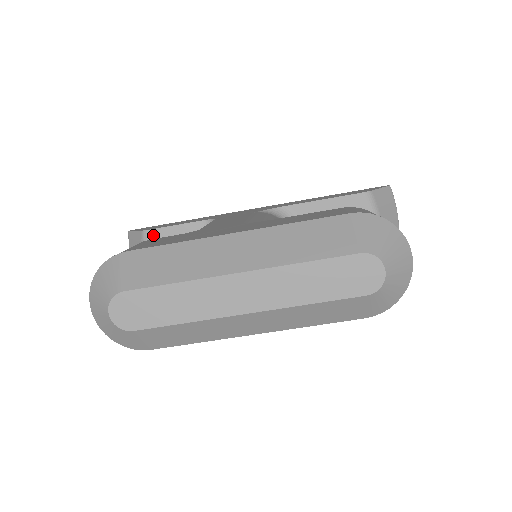
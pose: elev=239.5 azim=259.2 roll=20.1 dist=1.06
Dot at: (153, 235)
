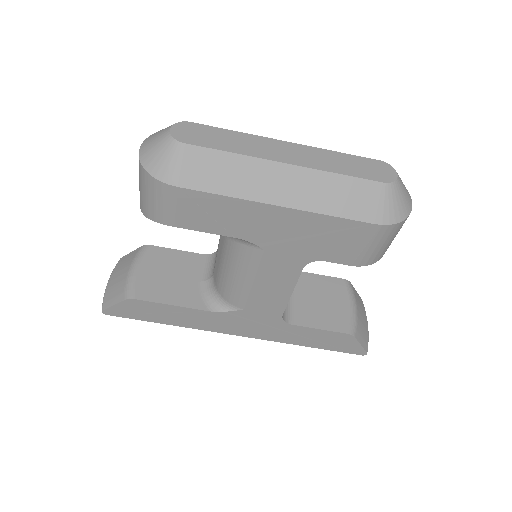
Dot at: (152, 250)
